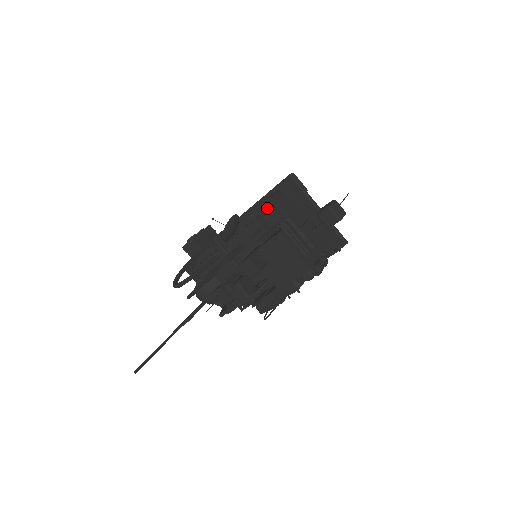
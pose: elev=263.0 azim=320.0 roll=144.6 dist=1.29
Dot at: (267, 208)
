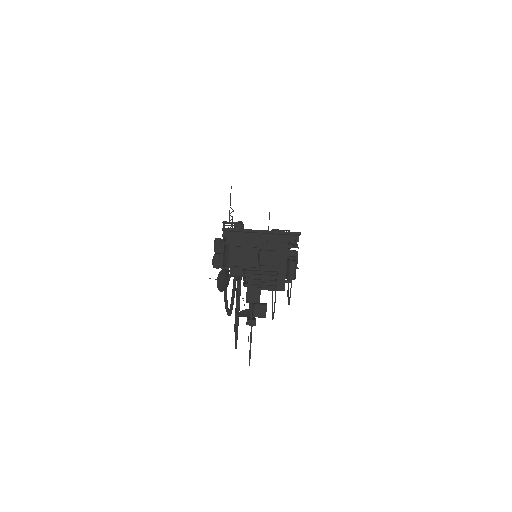
Dot at: occluded
